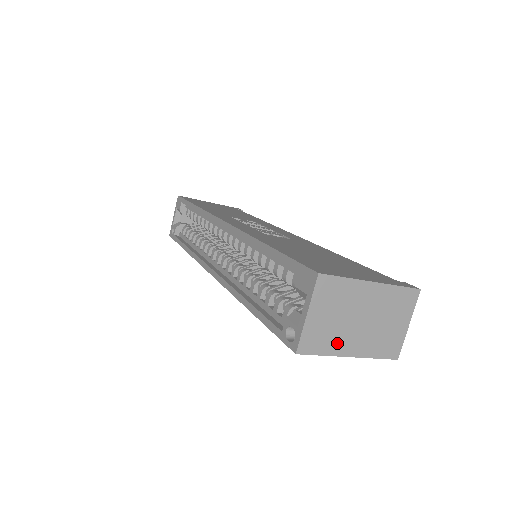
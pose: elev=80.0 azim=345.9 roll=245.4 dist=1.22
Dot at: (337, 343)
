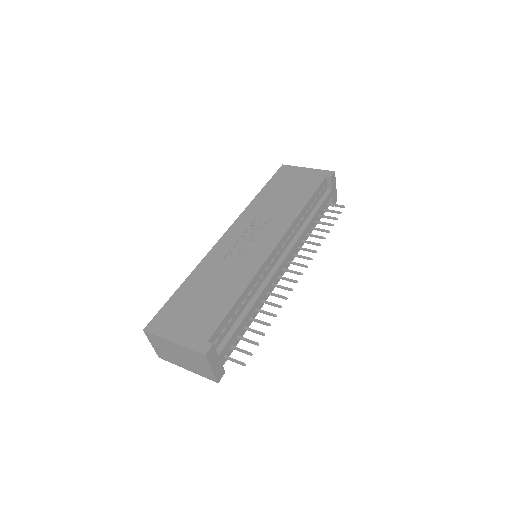
Dot at: (176, 361)
